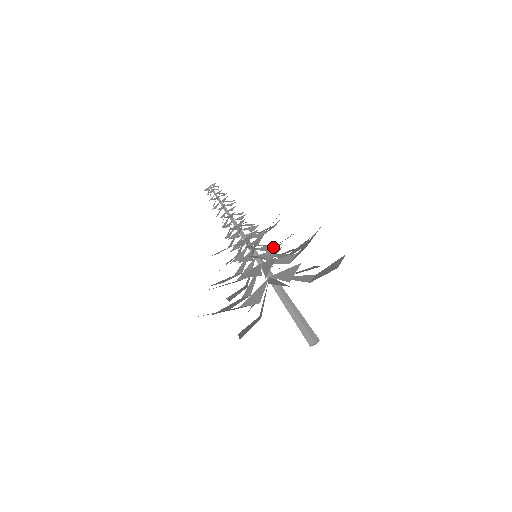
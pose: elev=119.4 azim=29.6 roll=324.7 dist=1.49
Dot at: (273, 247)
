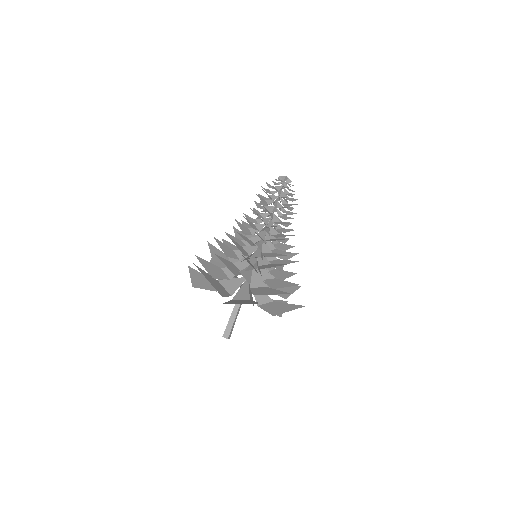
Dot at: occluded
